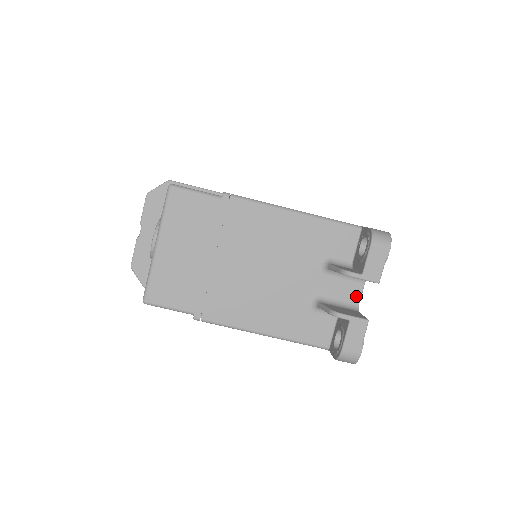
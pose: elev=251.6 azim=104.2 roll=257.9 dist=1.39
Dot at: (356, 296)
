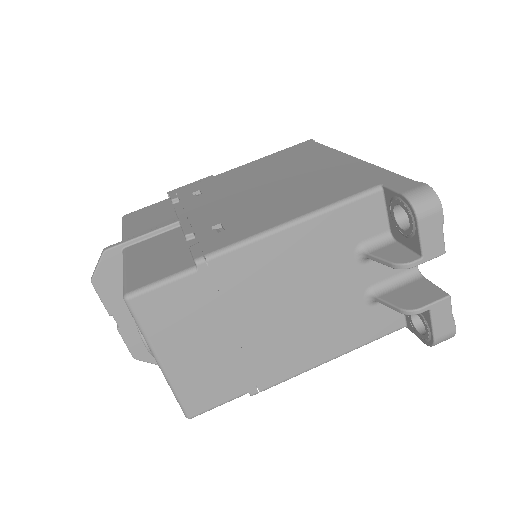
Dot at: occluded
